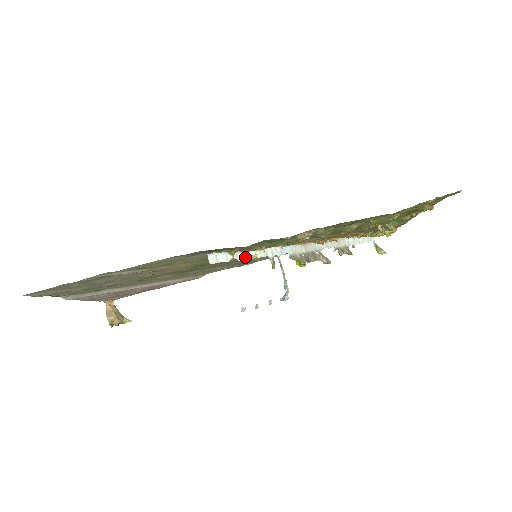
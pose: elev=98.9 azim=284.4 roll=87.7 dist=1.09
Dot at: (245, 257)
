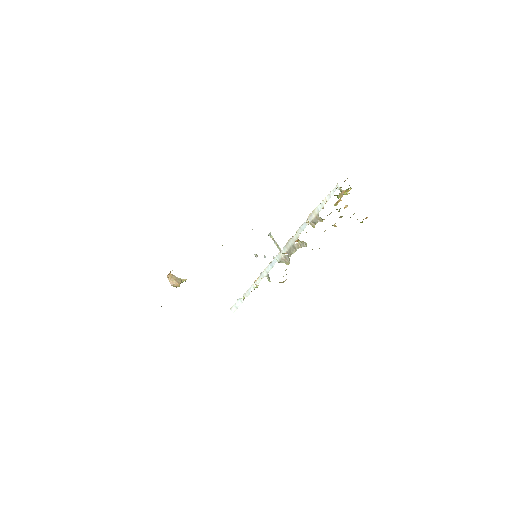
Dot at: occluded
